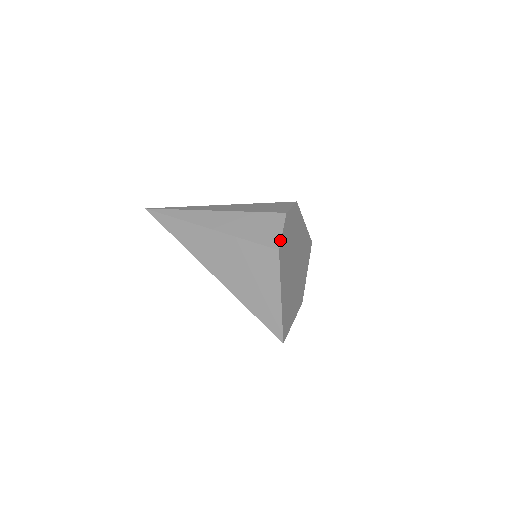
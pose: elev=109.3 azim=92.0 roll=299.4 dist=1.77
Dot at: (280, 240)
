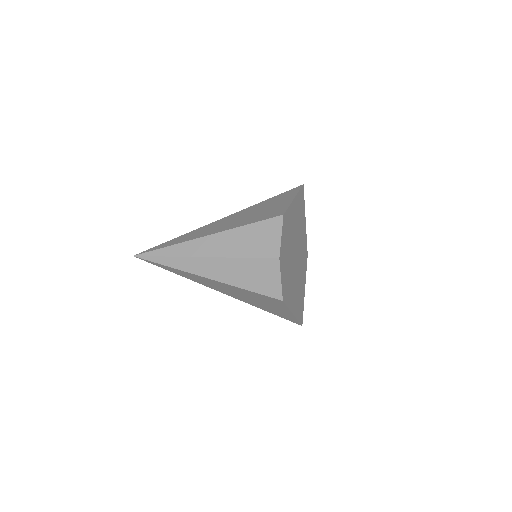
Dot at: (281, 290)
